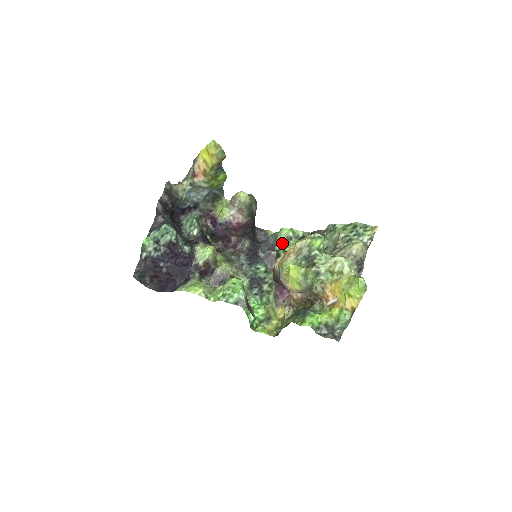
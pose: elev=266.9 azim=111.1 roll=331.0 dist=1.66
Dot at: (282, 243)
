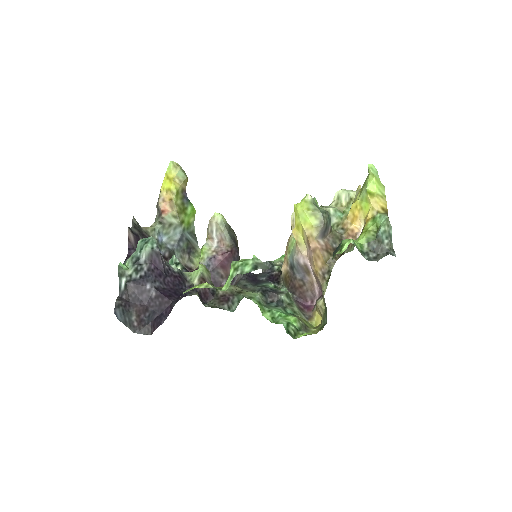
Dot at: occluded
